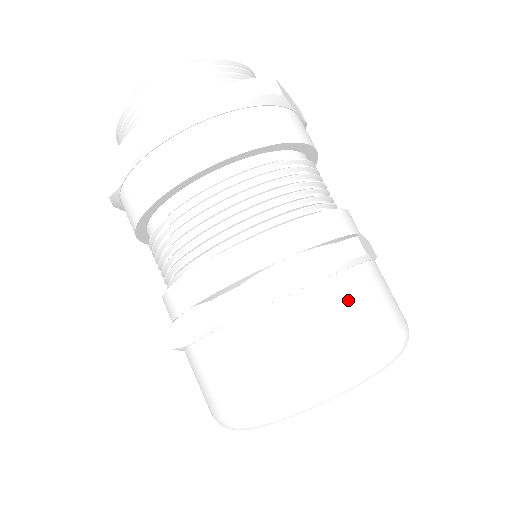
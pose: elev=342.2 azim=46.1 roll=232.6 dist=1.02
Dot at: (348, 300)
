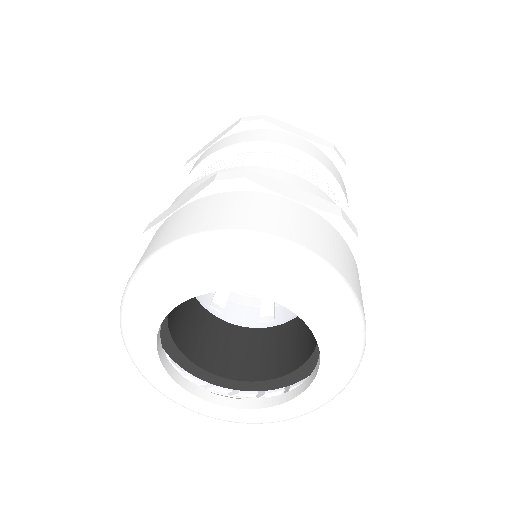
Dot at: (200, 209)
